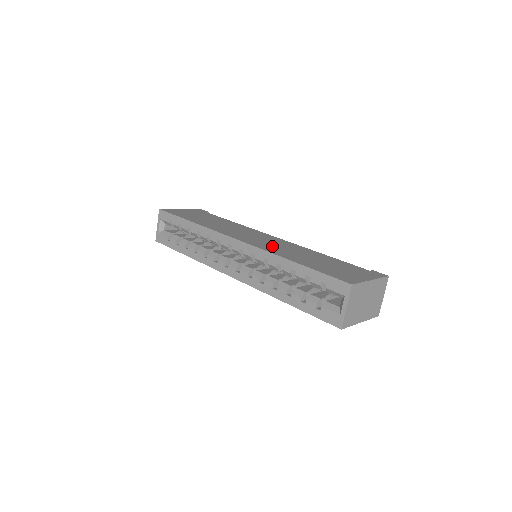
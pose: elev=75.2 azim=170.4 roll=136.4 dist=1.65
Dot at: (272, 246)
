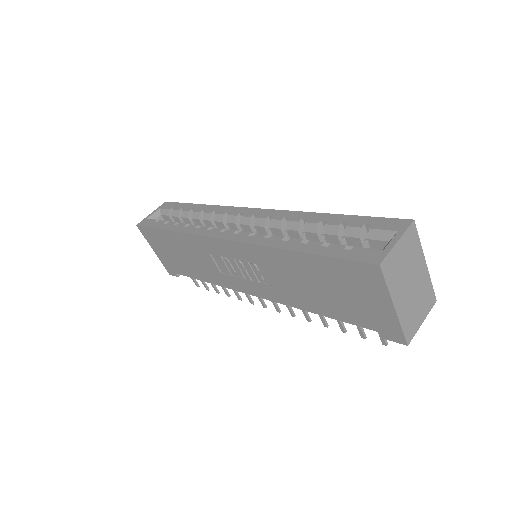
Dot at: occluded
